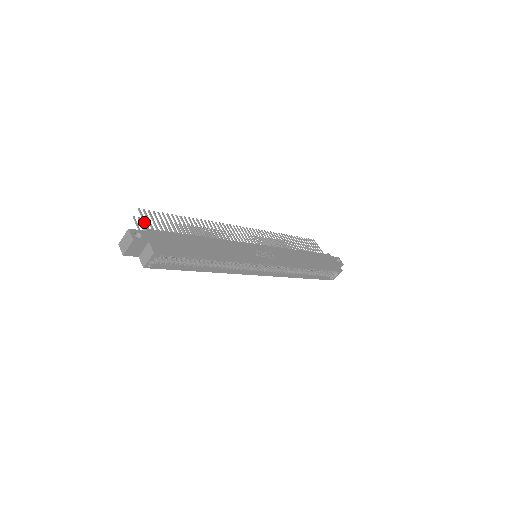
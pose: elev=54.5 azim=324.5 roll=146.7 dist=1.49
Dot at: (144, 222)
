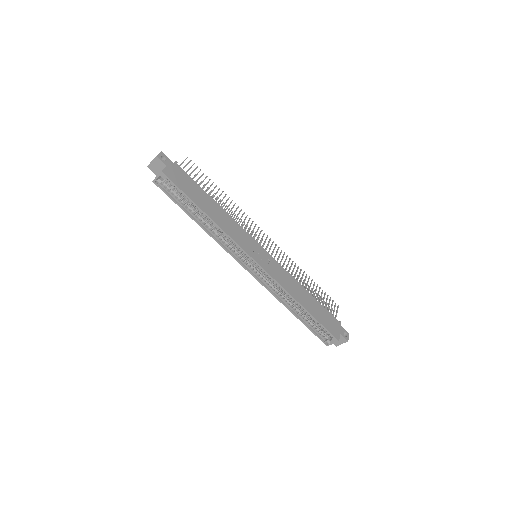
Dot at: (181, 163)
